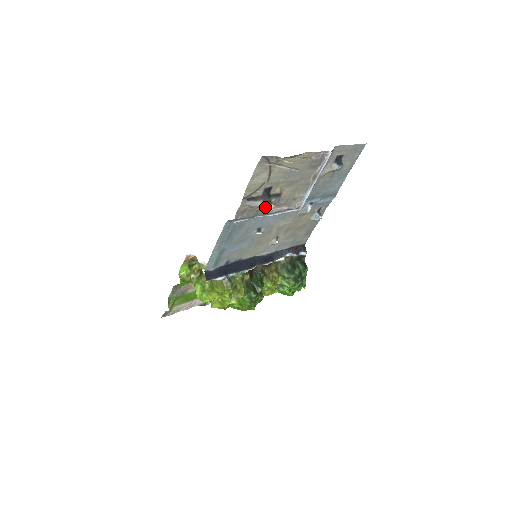
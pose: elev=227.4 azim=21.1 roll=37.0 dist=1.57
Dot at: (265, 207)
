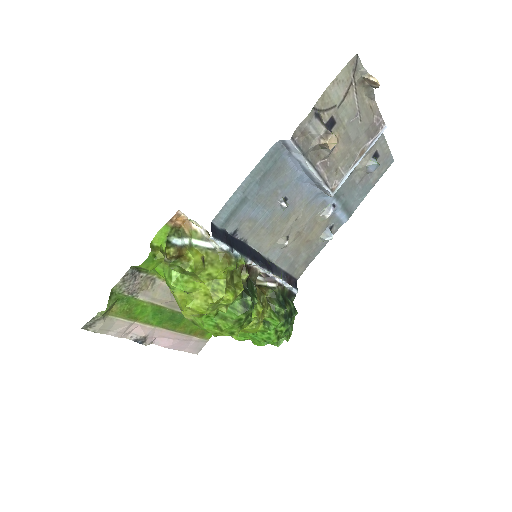
Dot at: (331, 135)
